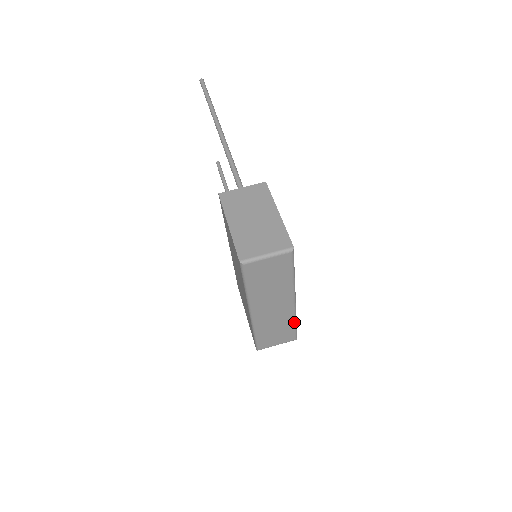
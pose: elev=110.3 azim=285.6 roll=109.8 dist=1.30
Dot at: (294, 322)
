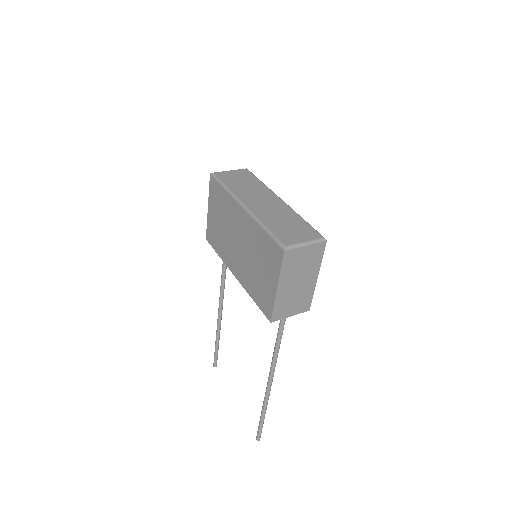
Dot at: (300, 218)
